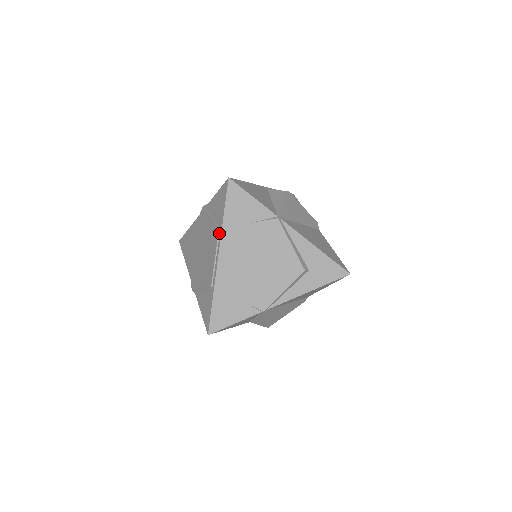
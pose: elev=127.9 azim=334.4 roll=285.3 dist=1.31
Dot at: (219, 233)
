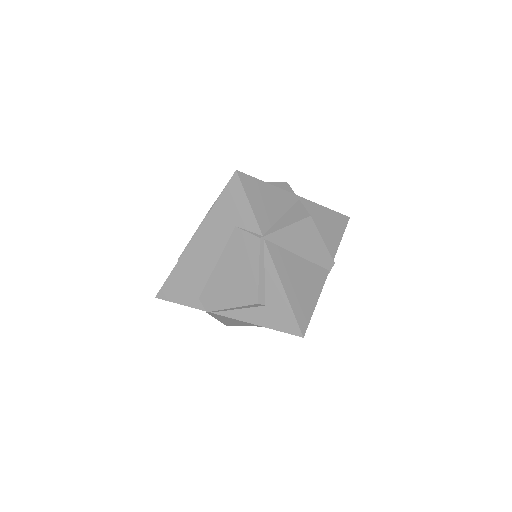
Dot at: (205, 217)
